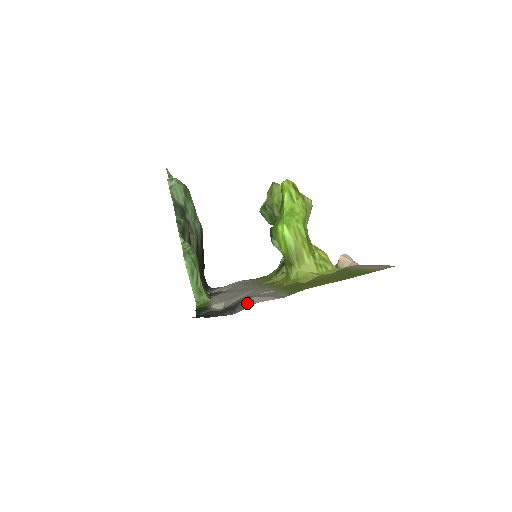
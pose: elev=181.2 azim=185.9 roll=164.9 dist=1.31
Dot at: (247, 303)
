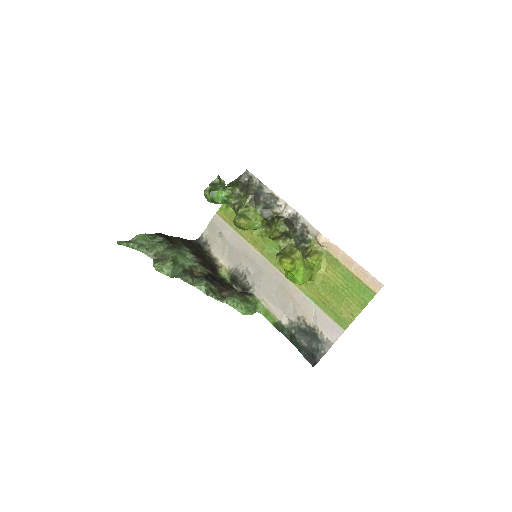
Dot at: (326, 341)
